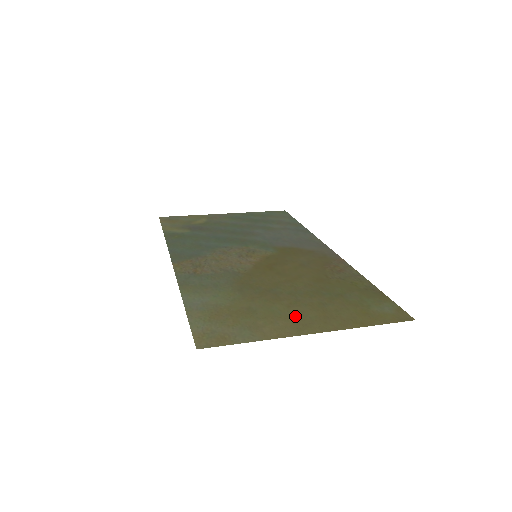
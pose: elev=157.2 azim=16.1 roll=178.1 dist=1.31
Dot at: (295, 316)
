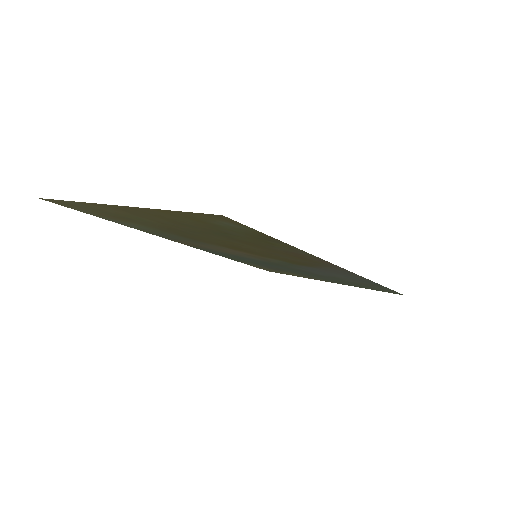
Dot at: (142, 216)
